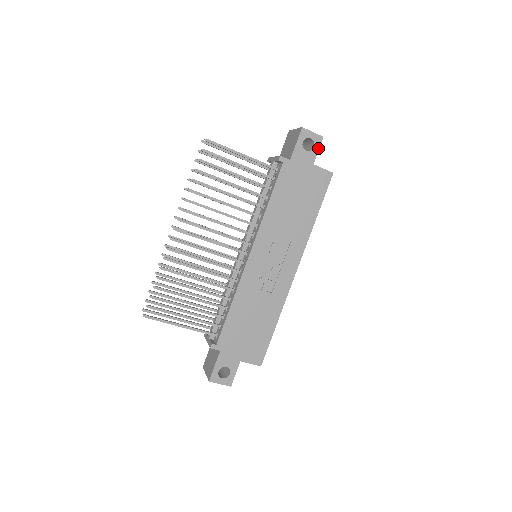
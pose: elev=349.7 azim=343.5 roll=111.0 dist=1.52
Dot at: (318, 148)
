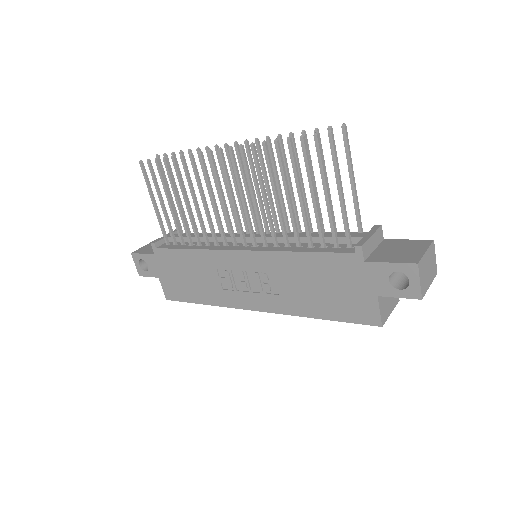
Dot at: (402, 296)
